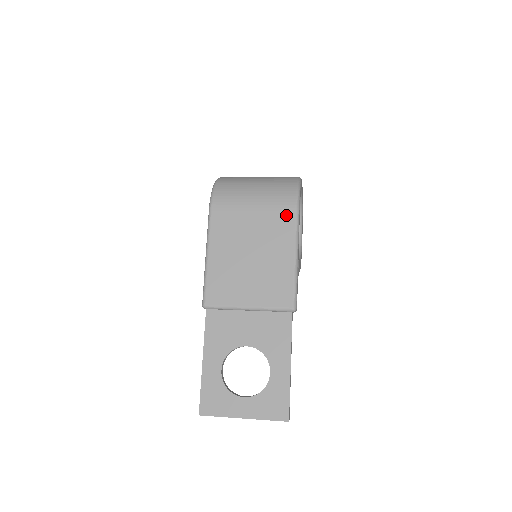
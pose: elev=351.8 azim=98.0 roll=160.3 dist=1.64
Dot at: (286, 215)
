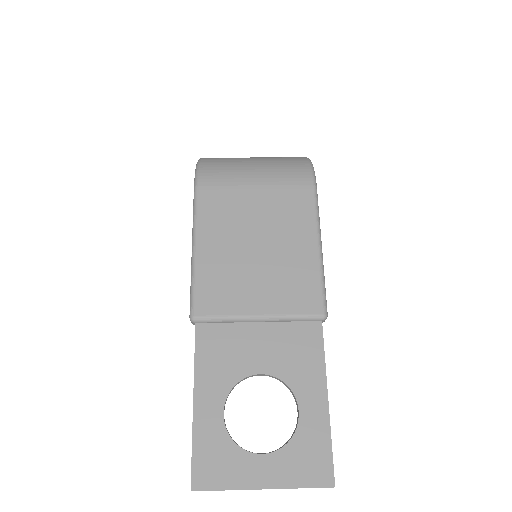
Dot at: (301, 193)
